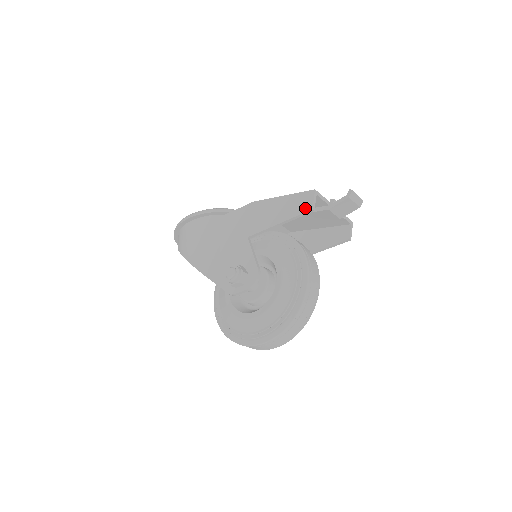
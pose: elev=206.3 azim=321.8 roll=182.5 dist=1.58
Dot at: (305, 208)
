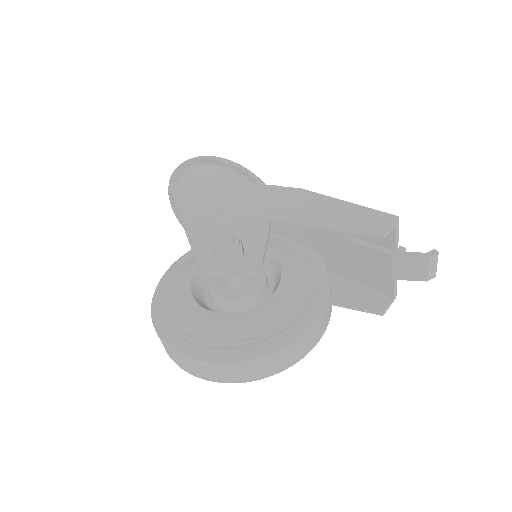
Dot at: (374, 228)
